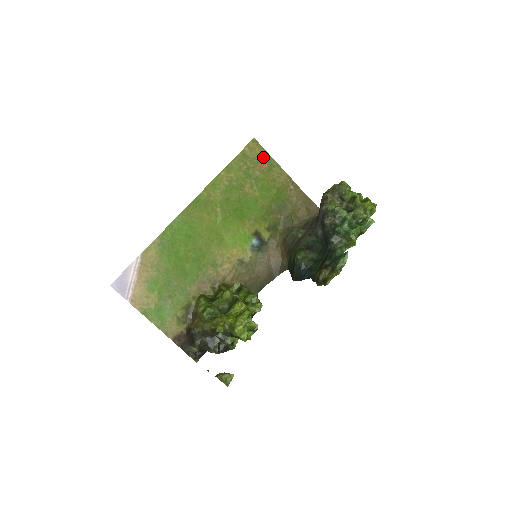
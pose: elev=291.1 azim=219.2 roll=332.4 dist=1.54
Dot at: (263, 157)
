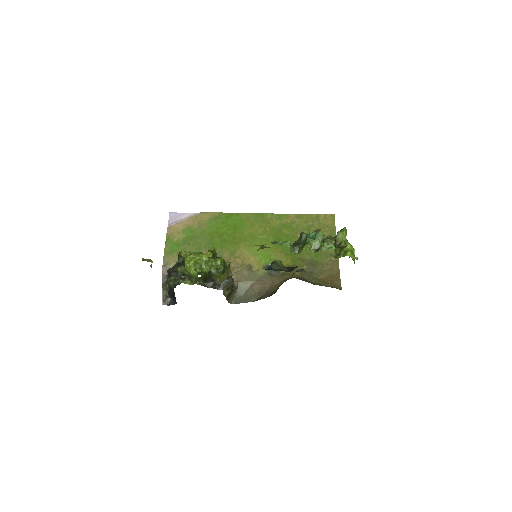
Dot at: (330, 228)
